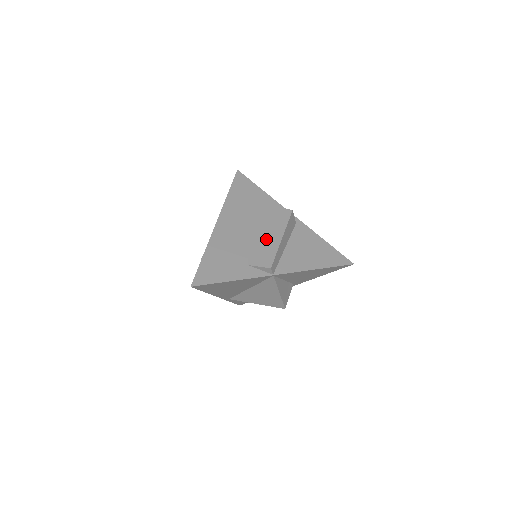
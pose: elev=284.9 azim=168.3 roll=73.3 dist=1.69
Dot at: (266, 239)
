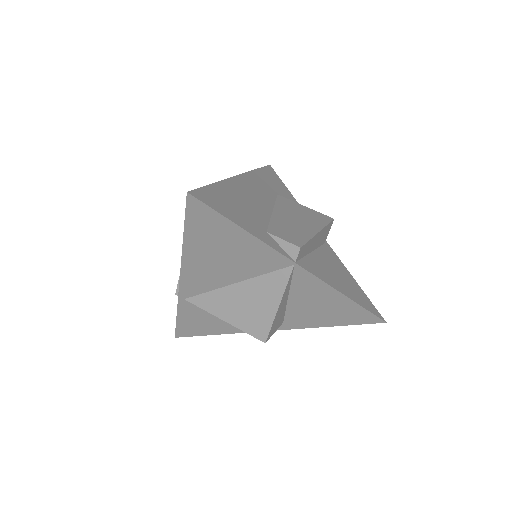
Dot at: (296, 223)
